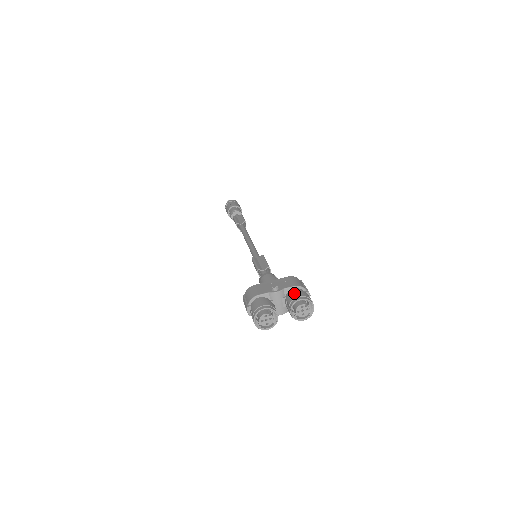
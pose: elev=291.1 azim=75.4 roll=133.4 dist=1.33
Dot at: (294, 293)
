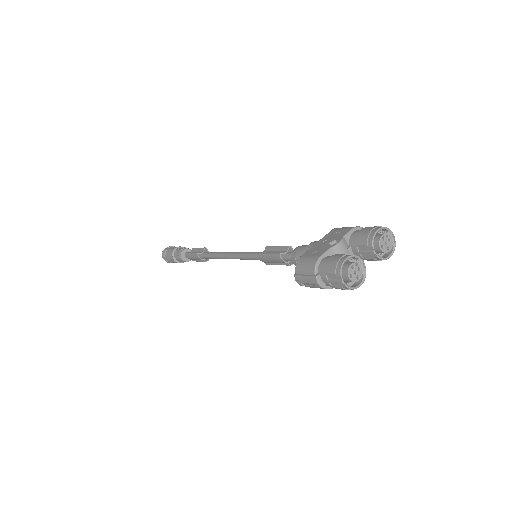
Dot at: (362, 231)
